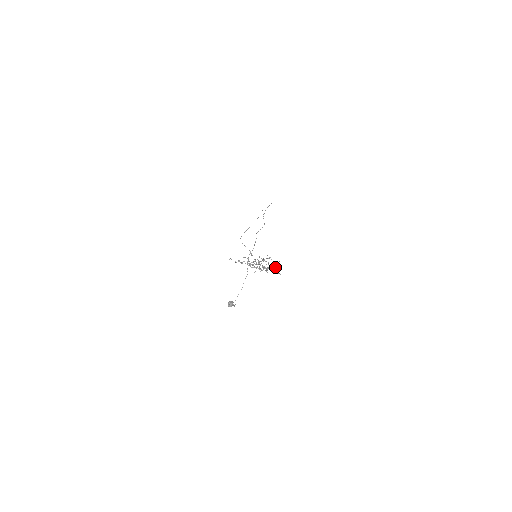
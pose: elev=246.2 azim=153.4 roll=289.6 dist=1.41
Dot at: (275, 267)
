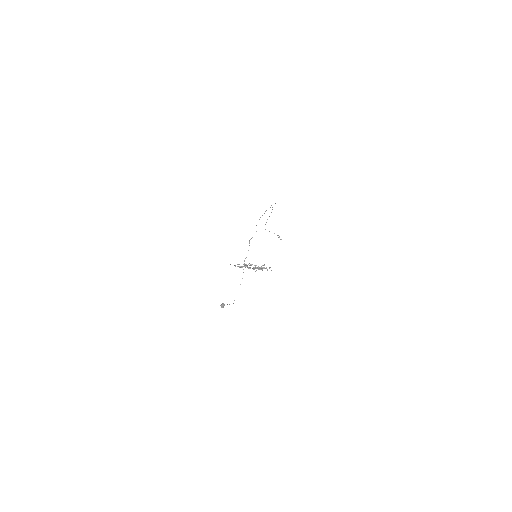
Dot at: (264, 267)
